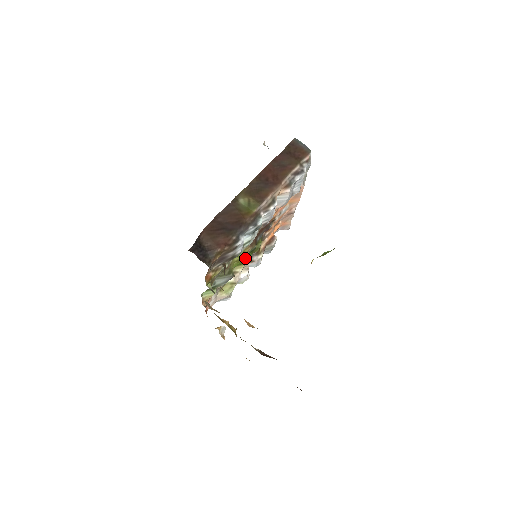
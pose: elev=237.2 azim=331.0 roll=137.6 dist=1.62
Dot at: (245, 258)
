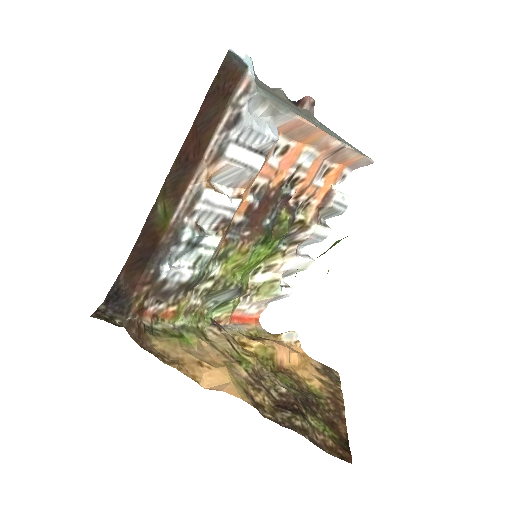
Dot at: (262, 252)
